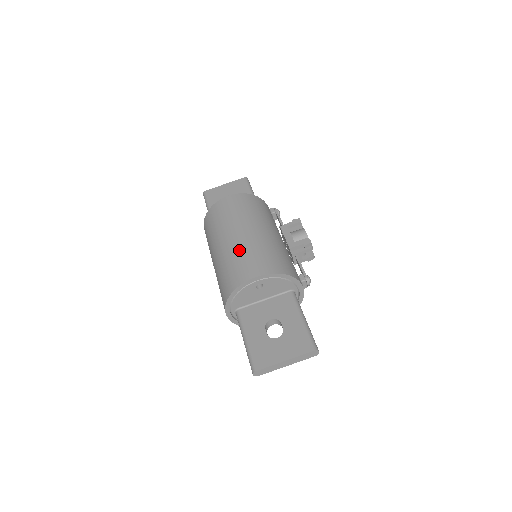
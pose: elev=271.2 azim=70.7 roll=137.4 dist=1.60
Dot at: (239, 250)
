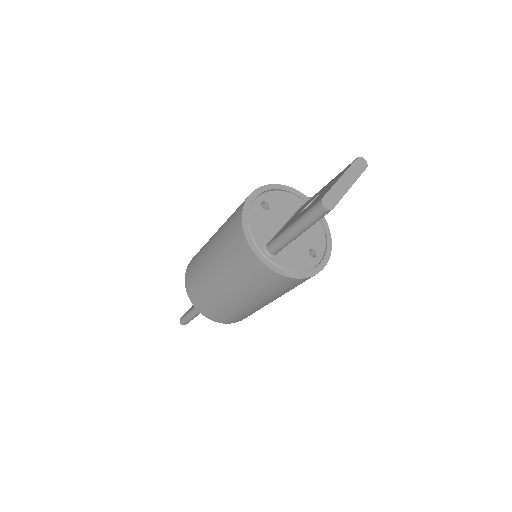
Dot at: (225, 222)
